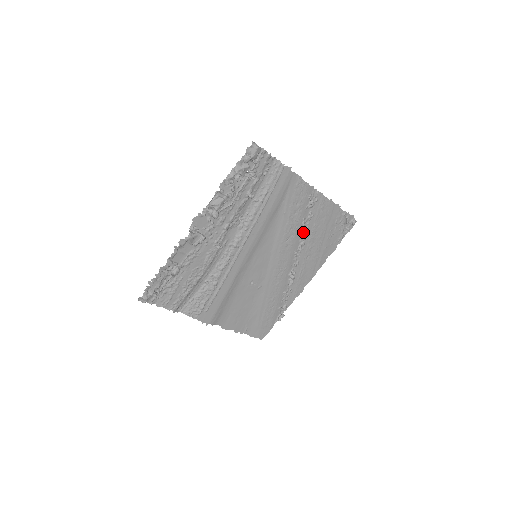
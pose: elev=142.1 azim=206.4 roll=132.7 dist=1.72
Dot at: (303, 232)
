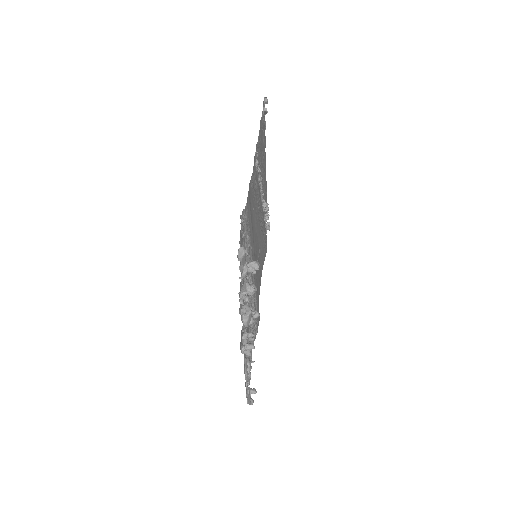
Dot at: occluded
